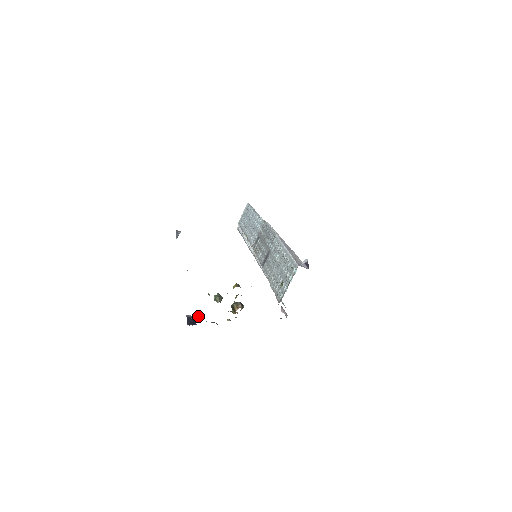
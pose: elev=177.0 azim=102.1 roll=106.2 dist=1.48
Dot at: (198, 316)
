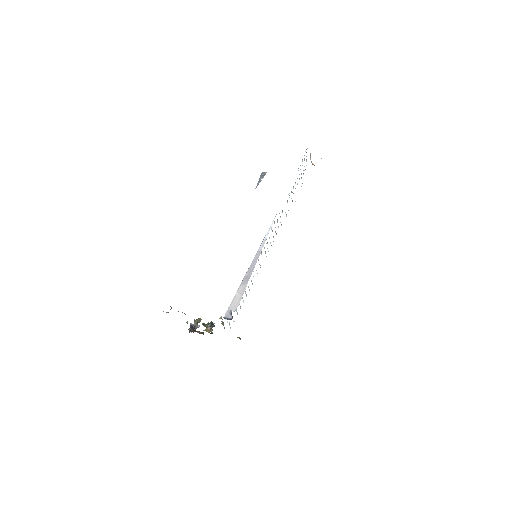
Dot at: (190, 329)
